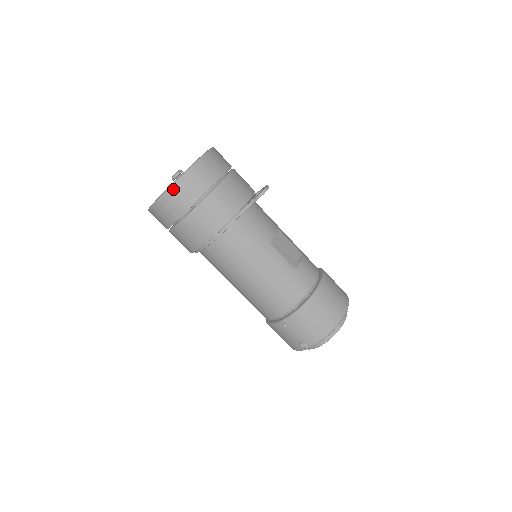
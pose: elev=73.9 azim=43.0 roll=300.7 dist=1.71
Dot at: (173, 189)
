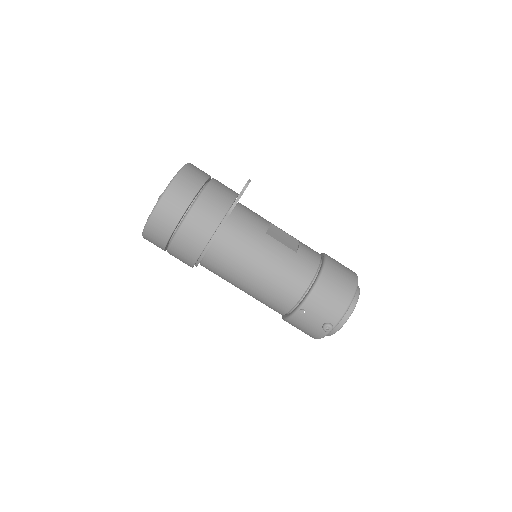
Dot at: (162, 201)
